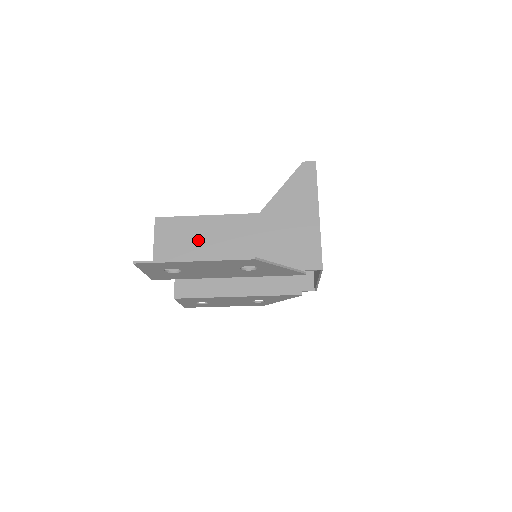
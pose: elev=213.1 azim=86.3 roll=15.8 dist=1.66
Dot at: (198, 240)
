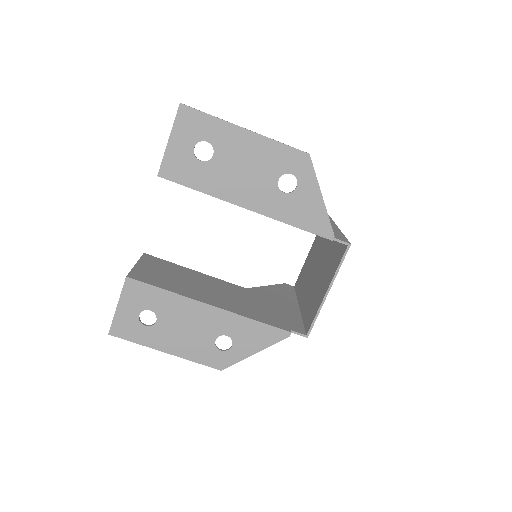
Dot at: occluded
